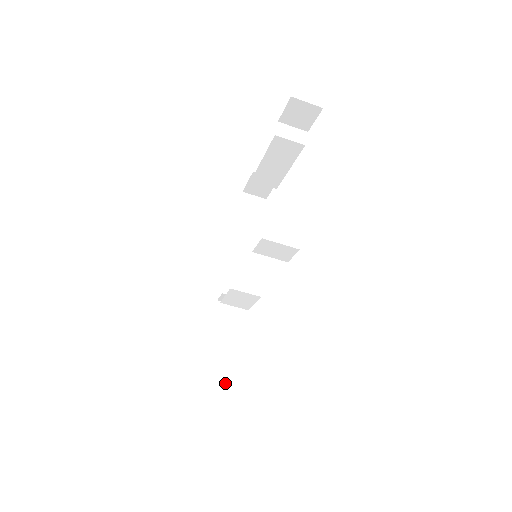
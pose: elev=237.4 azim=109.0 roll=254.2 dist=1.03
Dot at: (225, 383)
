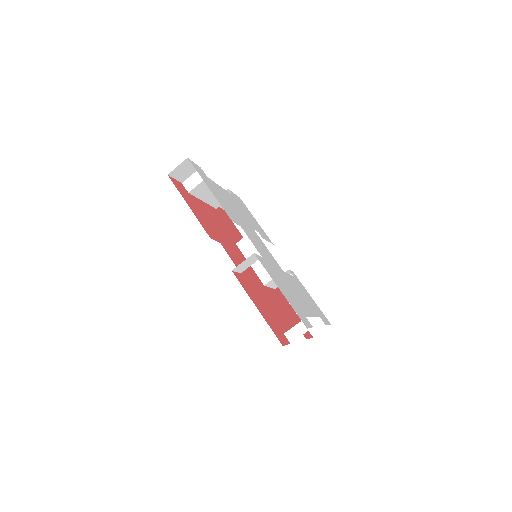
Dot at: occluded
